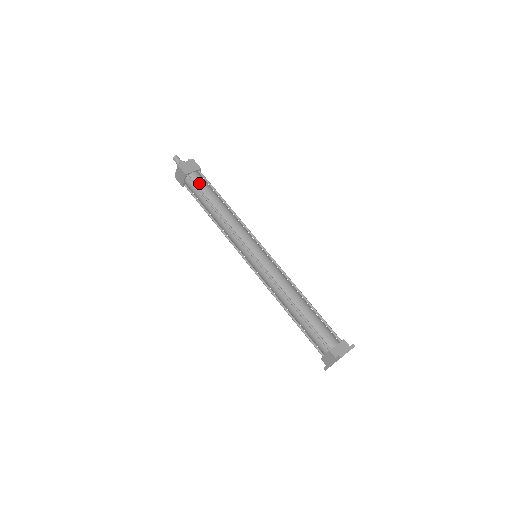
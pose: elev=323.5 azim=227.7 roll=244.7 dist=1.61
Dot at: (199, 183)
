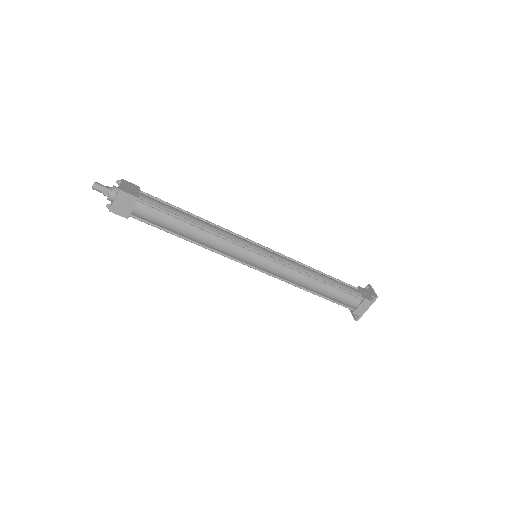
Dot at: (157, 203)
